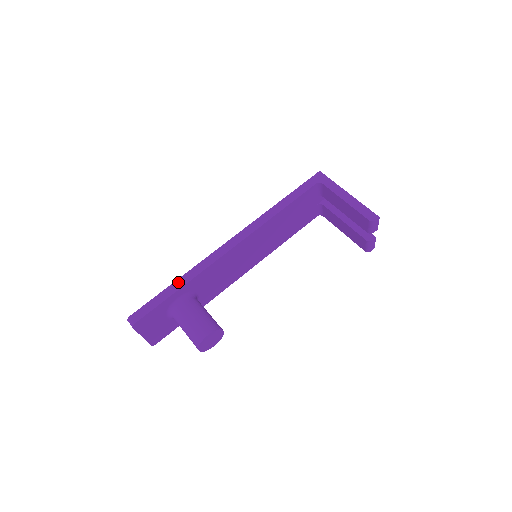
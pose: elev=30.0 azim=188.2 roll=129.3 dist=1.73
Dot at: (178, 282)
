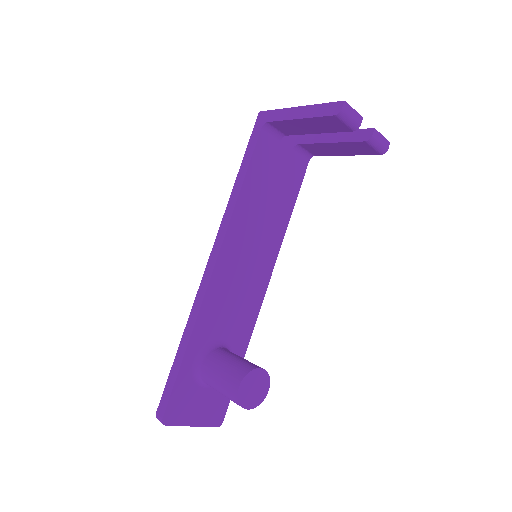
Dot at: (182, 344)
